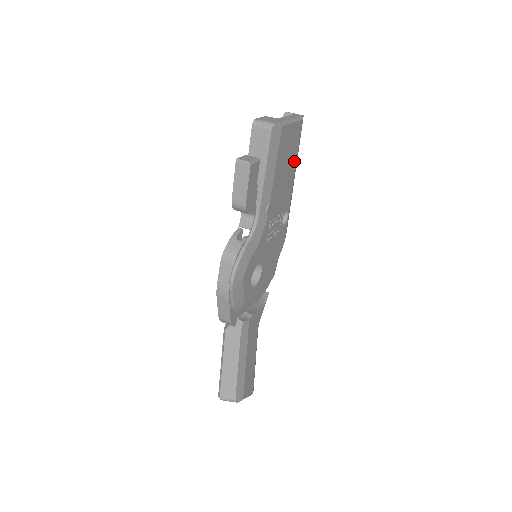
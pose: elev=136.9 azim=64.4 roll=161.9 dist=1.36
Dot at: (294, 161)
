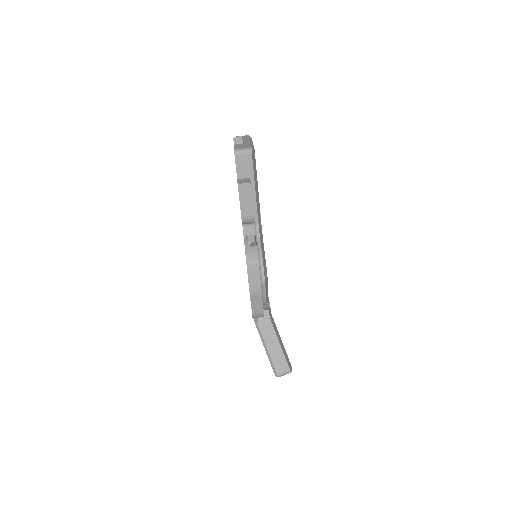
Dot at: occluded
